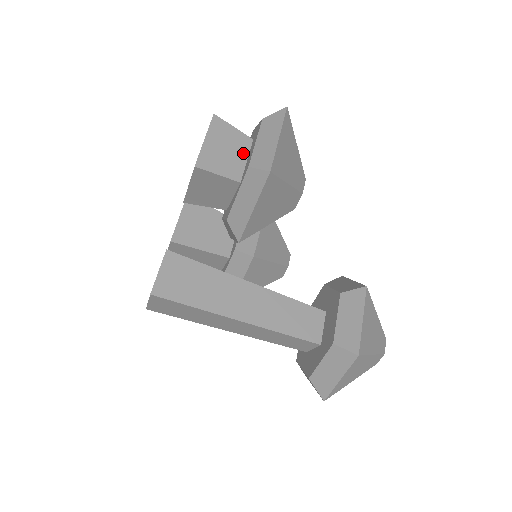
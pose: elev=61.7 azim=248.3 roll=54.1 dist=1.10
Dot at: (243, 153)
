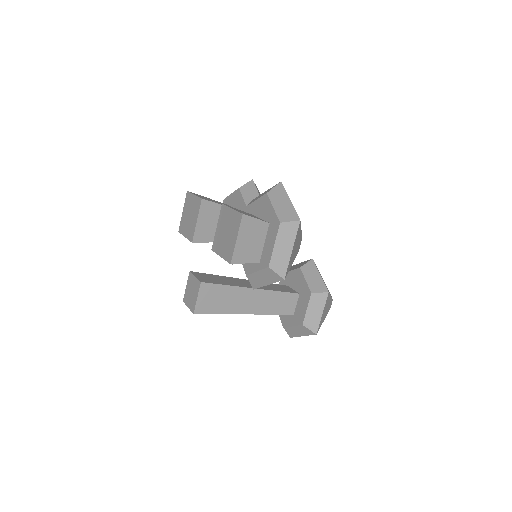
Dot at: (262, 238)
